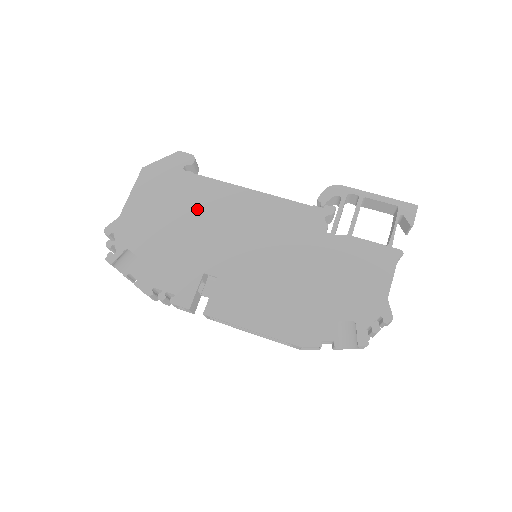
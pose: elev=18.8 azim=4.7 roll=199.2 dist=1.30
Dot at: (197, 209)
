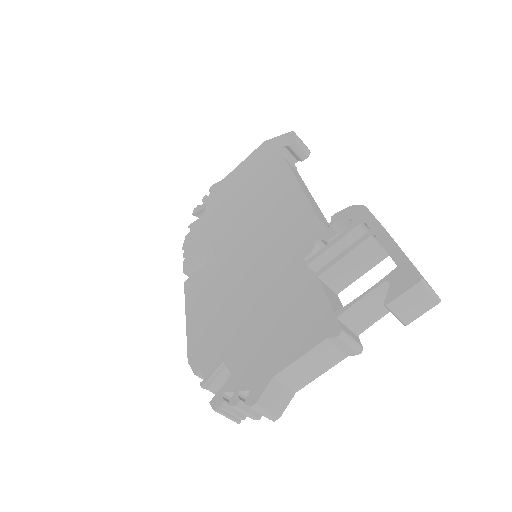
Dot at: (256, 189)
